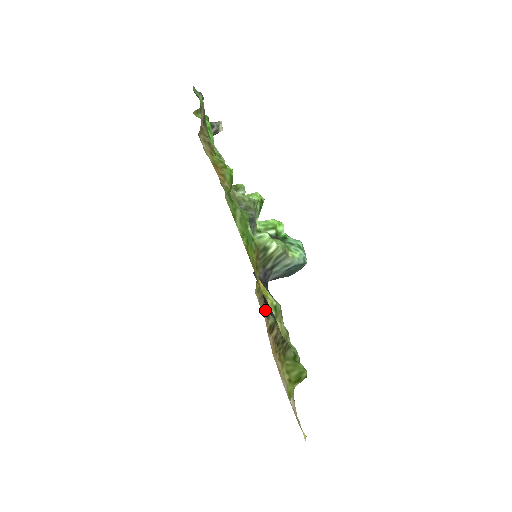
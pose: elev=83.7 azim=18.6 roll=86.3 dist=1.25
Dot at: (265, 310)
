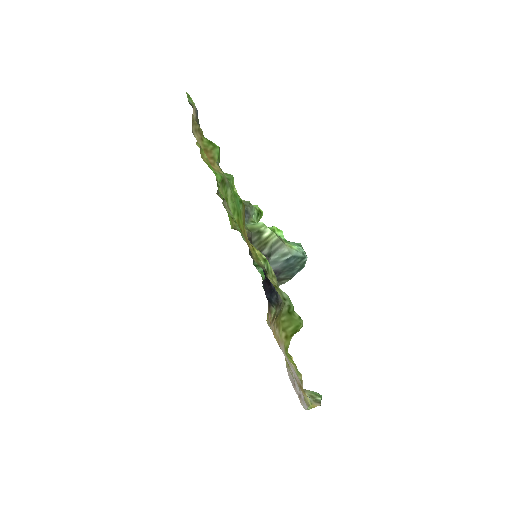
Dot at: (268, 307)
